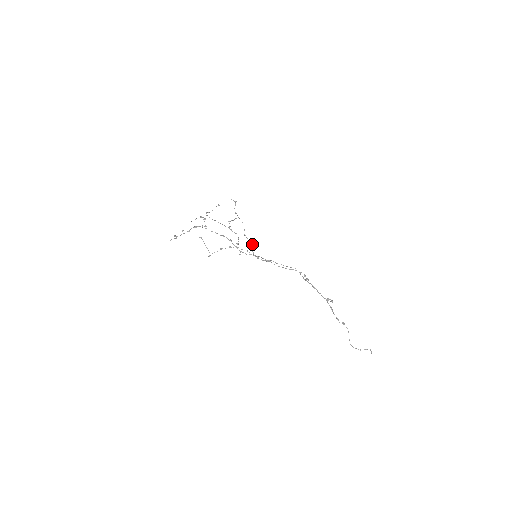
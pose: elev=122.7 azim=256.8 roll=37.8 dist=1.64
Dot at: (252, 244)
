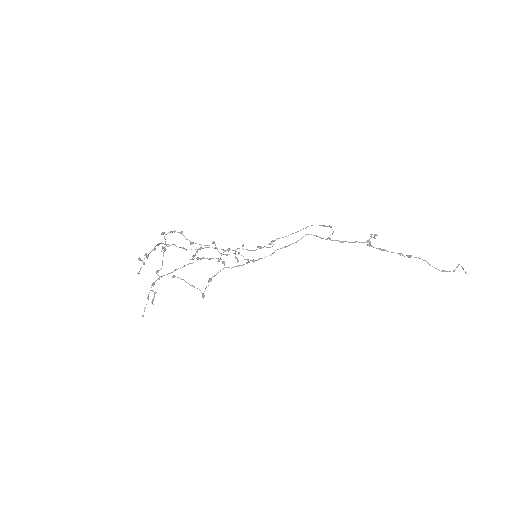
Dot at: (239, 253)
